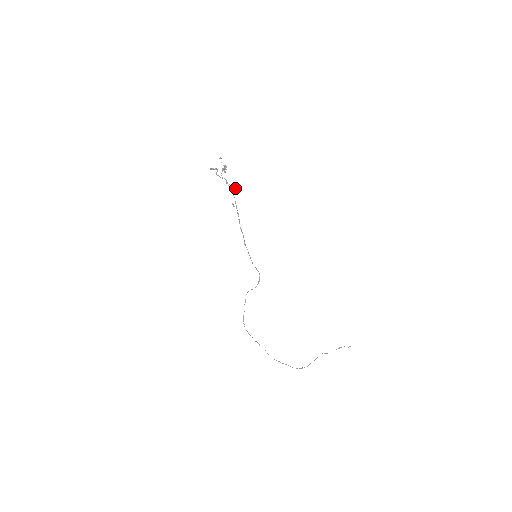
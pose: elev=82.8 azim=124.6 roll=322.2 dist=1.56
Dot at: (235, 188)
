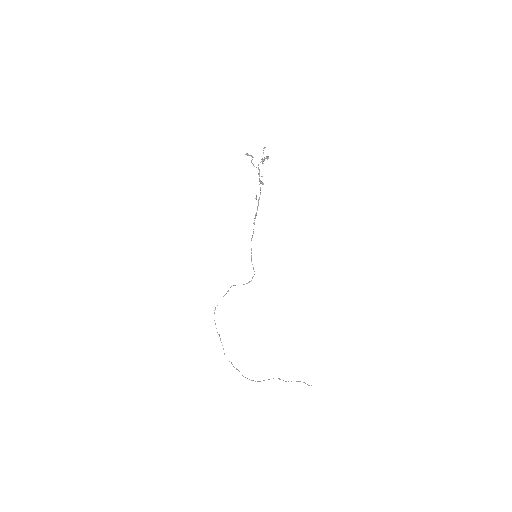
Dot at: (262, 183)
